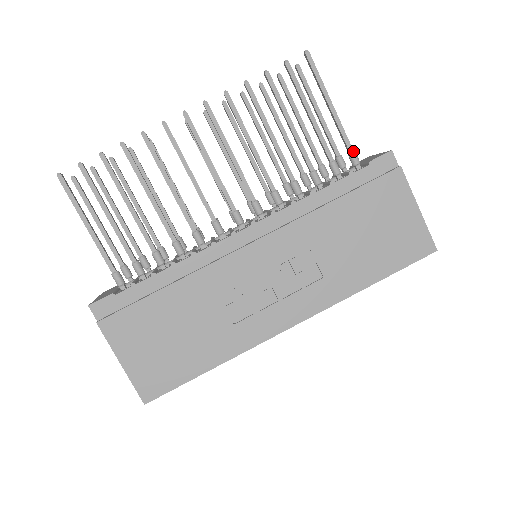
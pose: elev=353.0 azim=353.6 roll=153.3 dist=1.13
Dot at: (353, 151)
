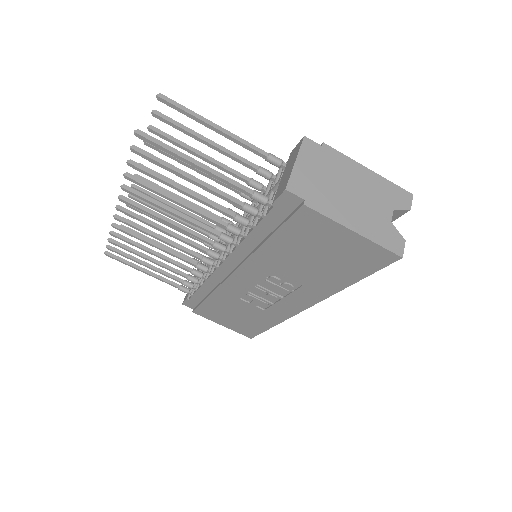
Dot at: (251, 196)
